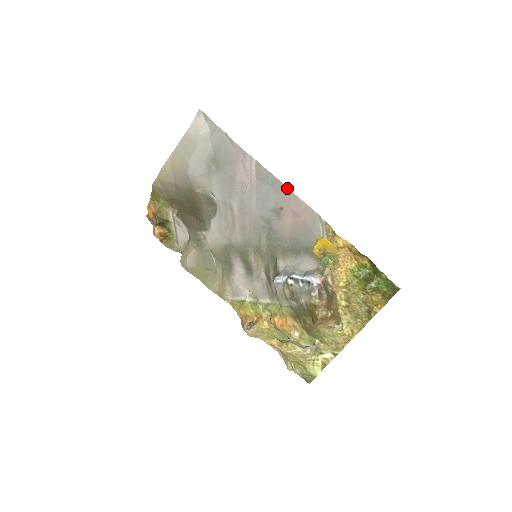
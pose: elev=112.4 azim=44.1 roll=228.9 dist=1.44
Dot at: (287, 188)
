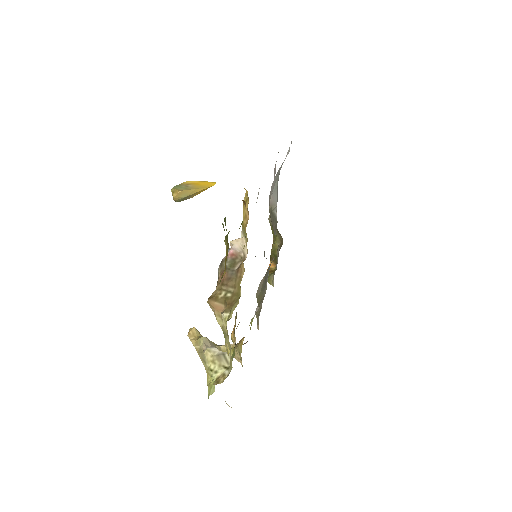
Dot at: occluded
